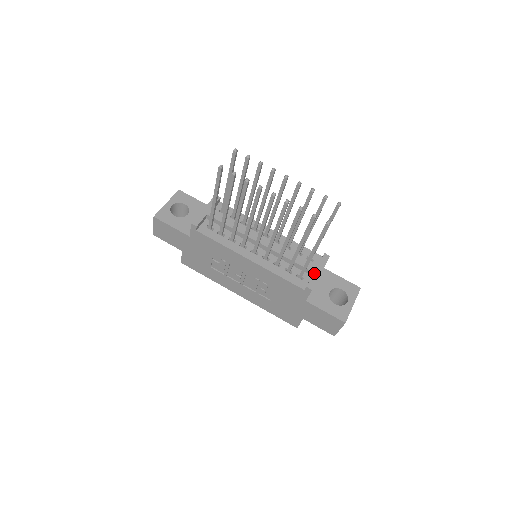
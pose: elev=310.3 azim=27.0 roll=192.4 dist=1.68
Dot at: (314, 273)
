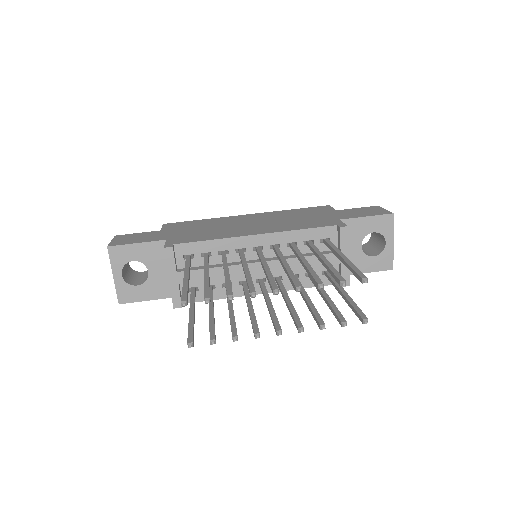
Dot at: (341, 264)
